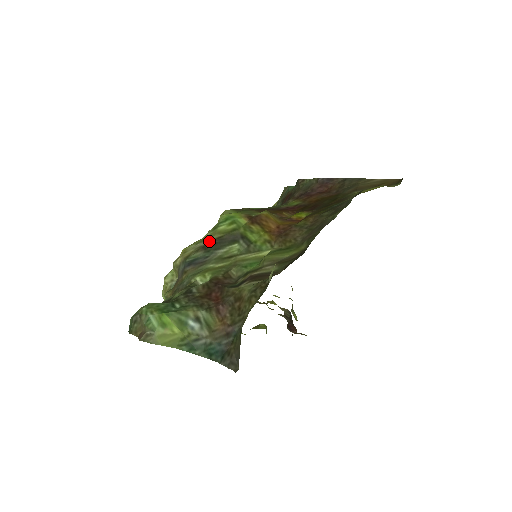
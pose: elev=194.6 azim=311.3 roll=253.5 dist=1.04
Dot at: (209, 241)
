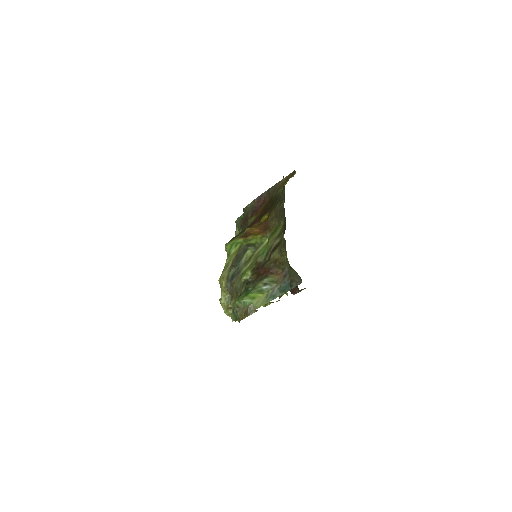
Dot at: (232, 261)
